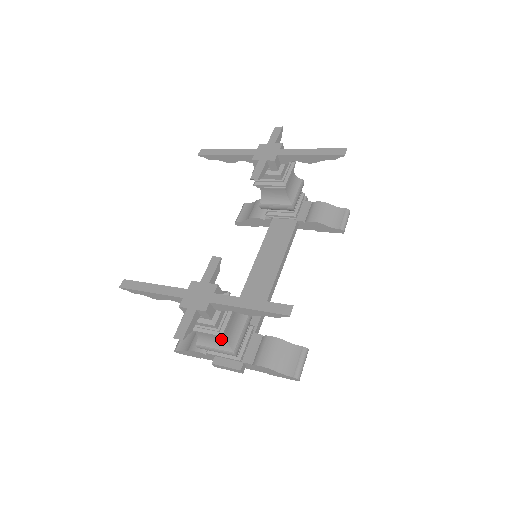
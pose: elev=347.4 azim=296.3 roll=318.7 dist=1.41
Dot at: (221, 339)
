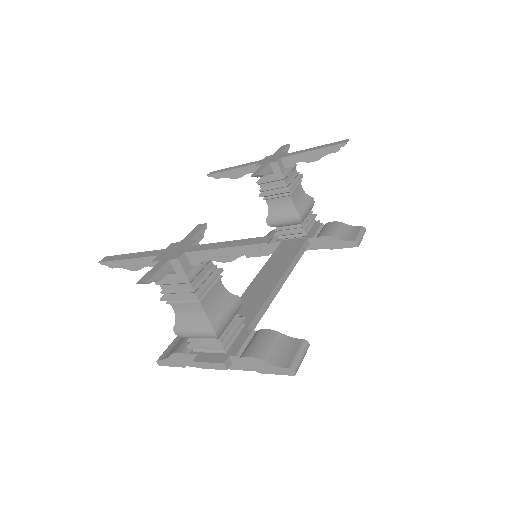
Dot at: (199, 311)
